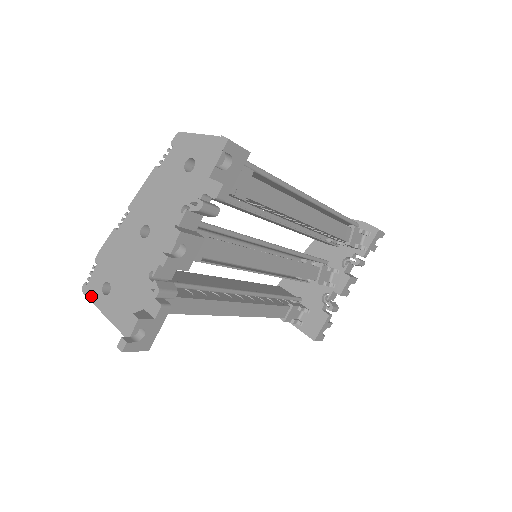
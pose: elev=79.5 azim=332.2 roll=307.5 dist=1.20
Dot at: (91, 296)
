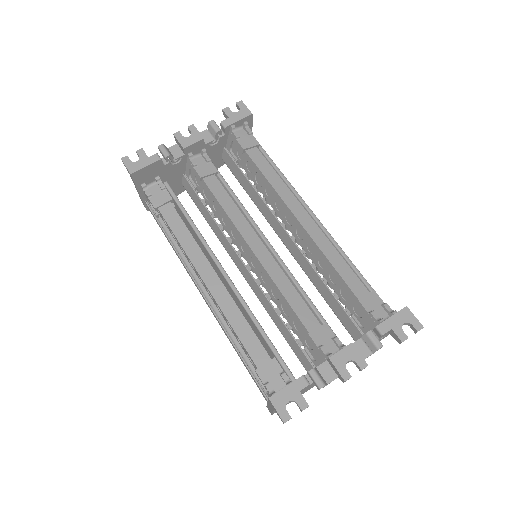
Dot at: occluded
